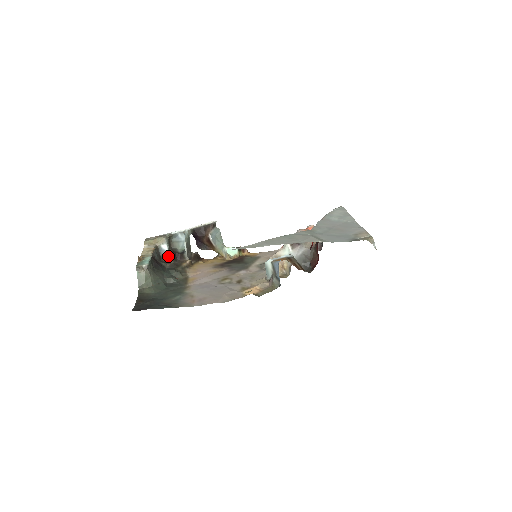
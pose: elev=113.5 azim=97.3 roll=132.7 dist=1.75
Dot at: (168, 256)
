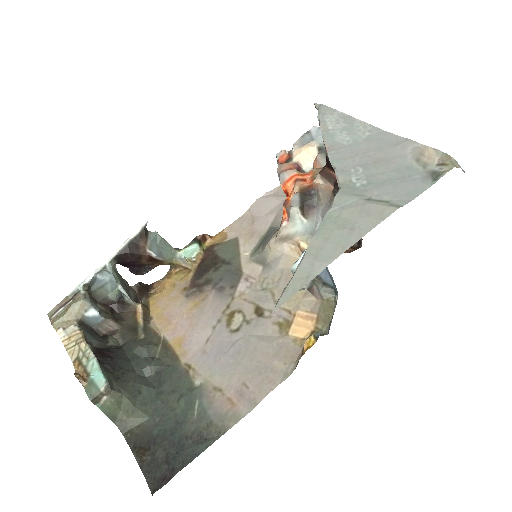
Dot at: (105, 321)
